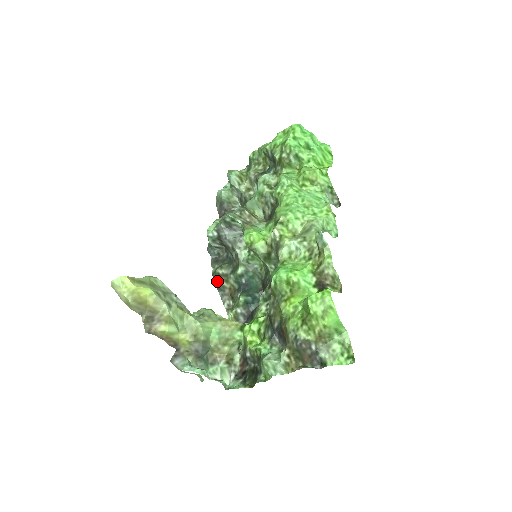
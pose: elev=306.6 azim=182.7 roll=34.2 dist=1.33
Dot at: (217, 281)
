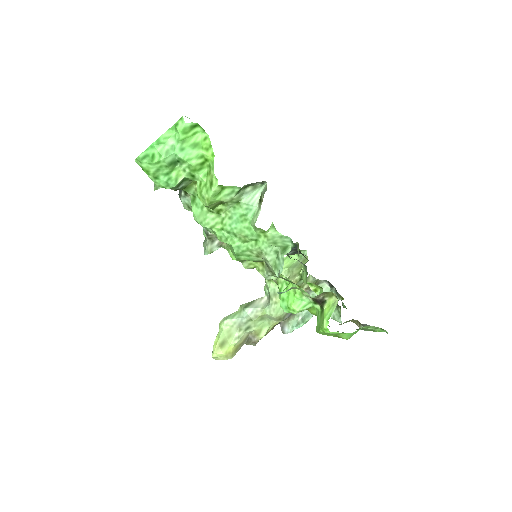
Dot at: occluded
